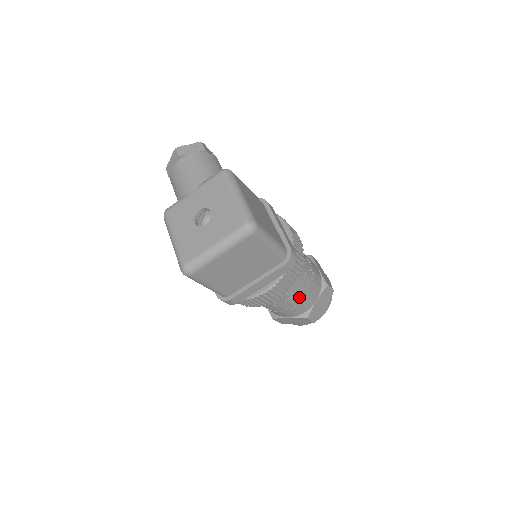
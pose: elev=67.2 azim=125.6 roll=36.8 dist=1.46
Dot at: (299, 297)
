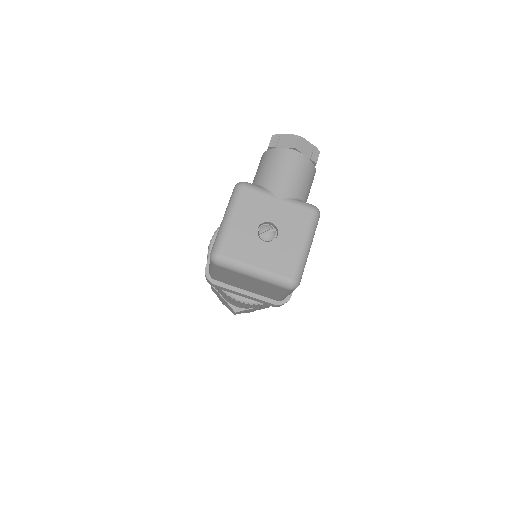
Dot at: occluded
